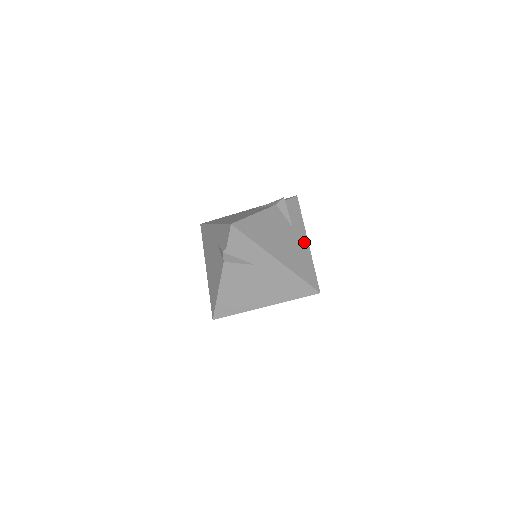
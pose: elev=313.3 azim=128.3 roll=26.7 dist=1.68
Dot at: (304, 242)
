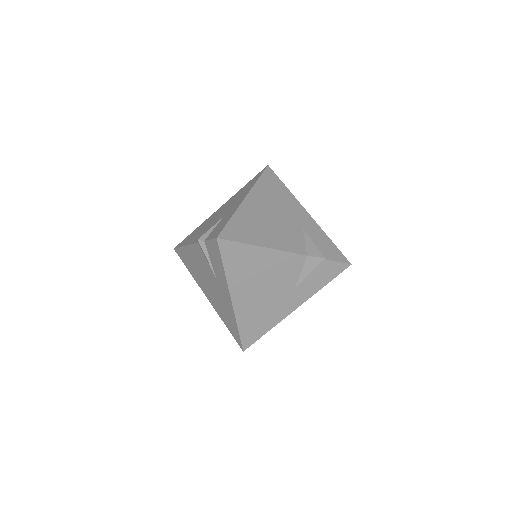
Dot at: (290, 306)
